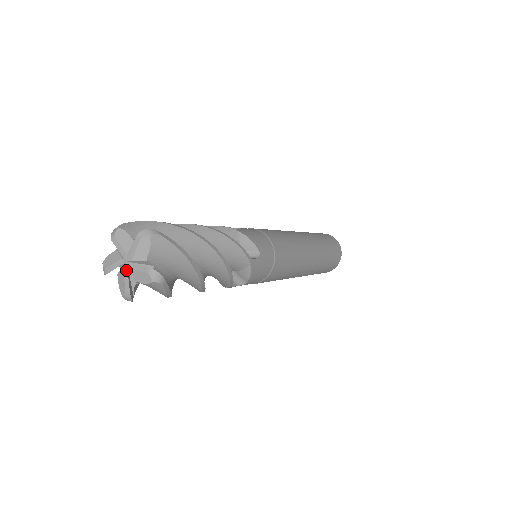
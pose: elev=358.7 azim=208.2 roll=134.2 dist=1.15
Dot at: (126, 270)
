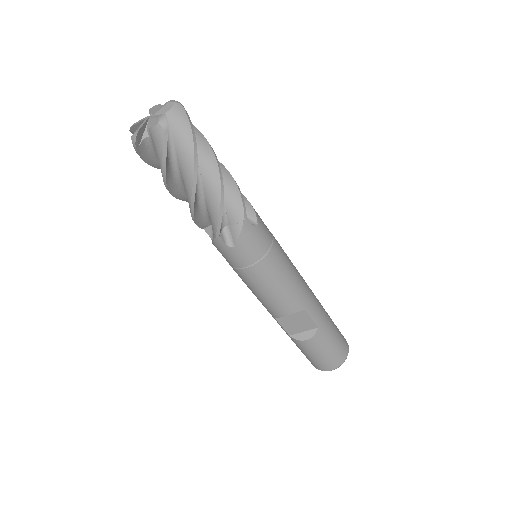
Dot at: (152, 116)
